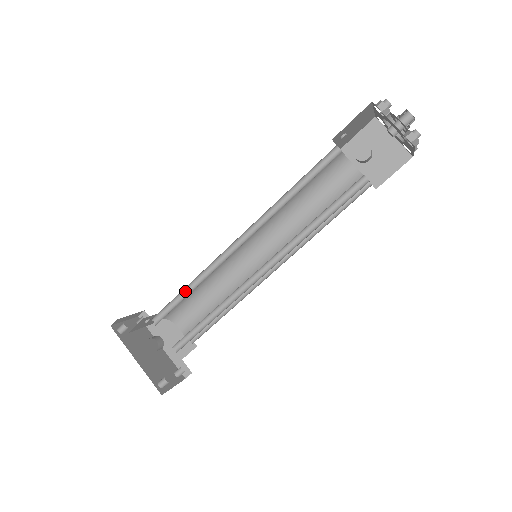
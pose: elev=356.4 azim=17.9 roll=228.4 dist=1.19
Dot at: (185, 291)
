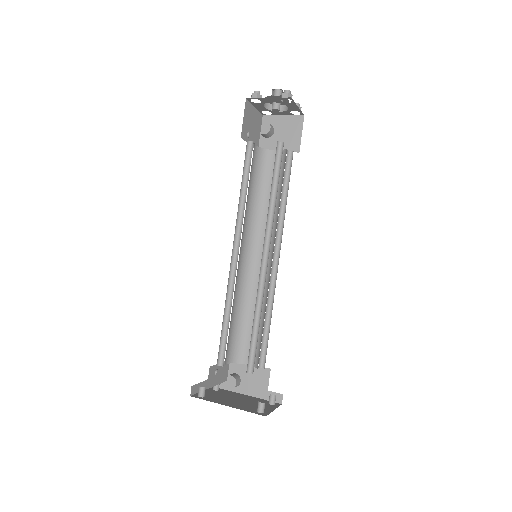
Dot at: (225, 321)
